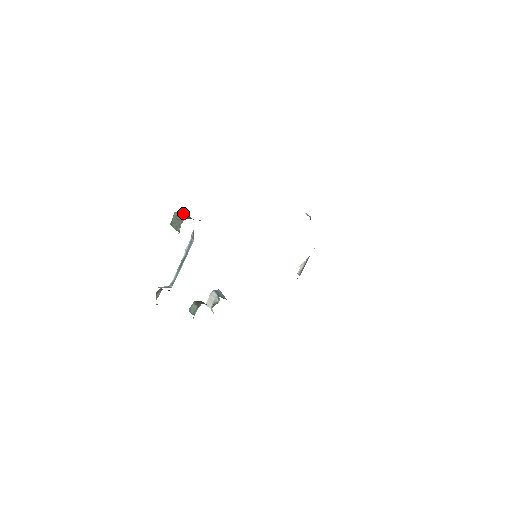
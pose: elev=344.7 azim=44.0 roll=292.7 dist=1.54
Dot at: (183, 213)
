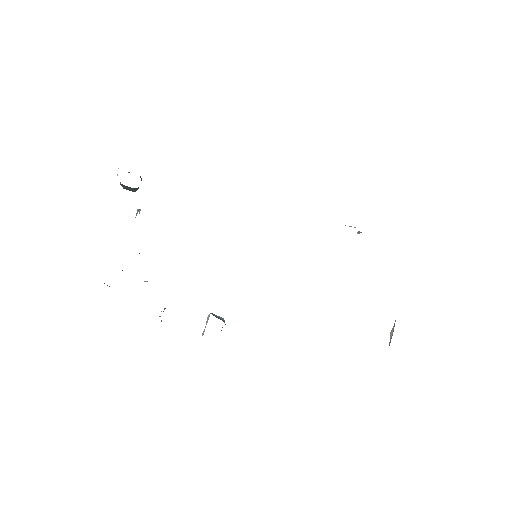
Dot at: occluded
